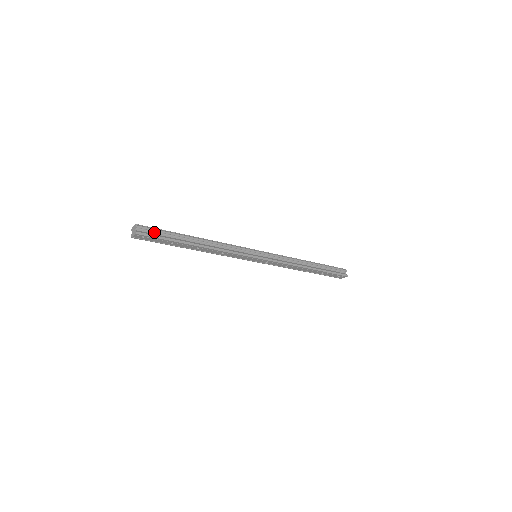
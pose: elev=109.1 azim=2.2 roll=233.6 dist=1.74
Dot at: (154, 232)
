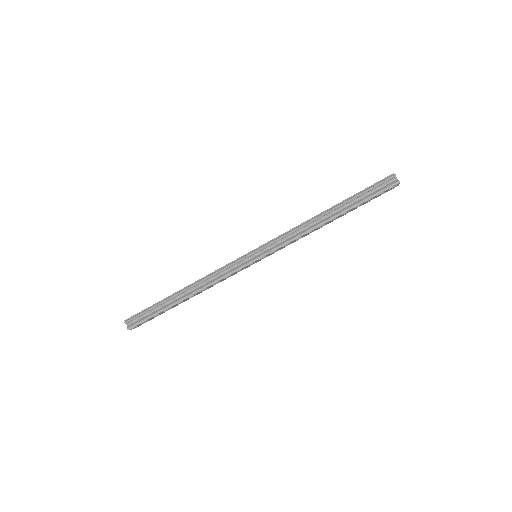
Dot at: (142, 316)
